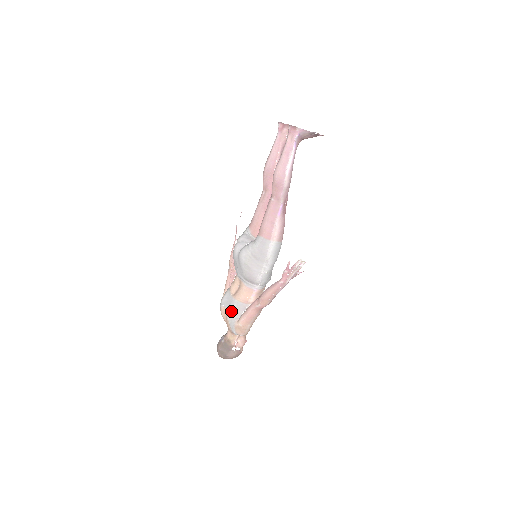
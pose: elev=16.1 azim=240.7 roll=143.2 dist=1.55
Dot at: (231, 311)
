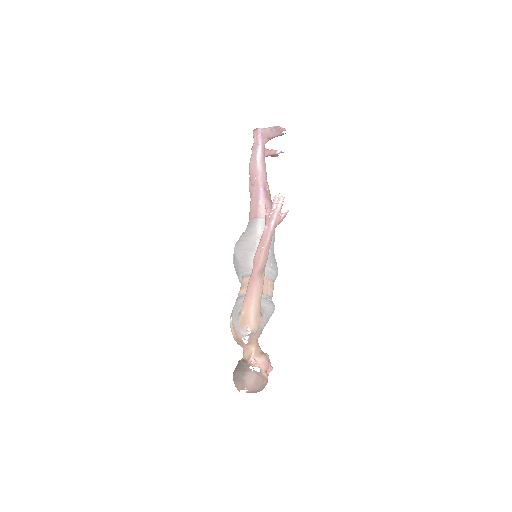
Dot at: (234, 310)
